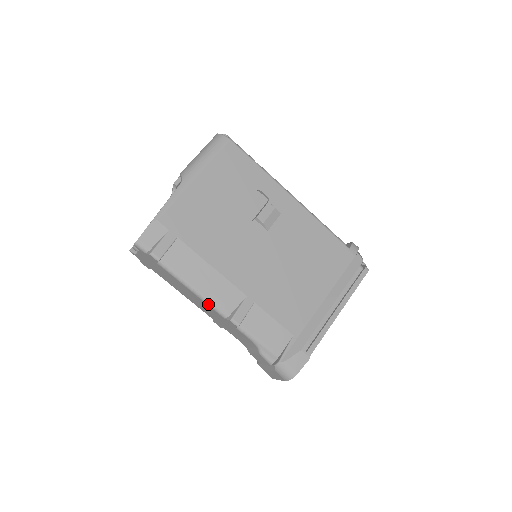
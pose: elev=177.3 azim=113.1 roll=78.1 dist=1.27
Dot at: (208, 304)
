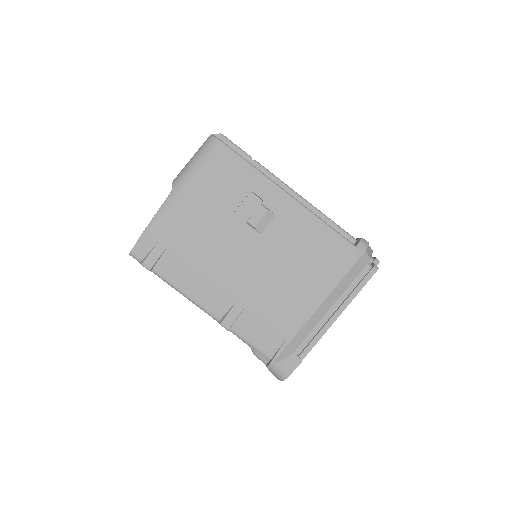
Dot at: (200, 308)
